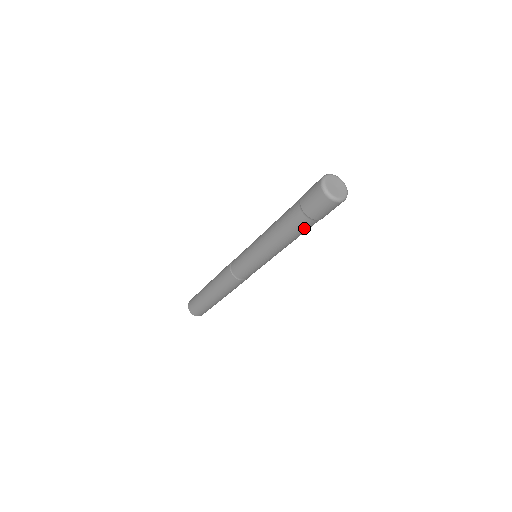
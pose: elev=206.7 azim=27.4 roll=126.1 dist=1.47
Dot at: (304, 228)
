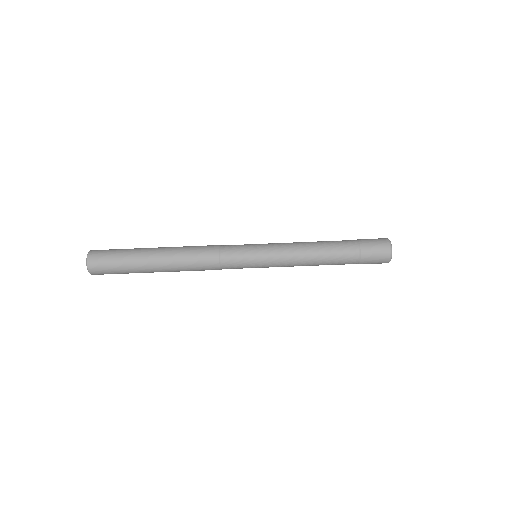
Dot at: (343, 252)
